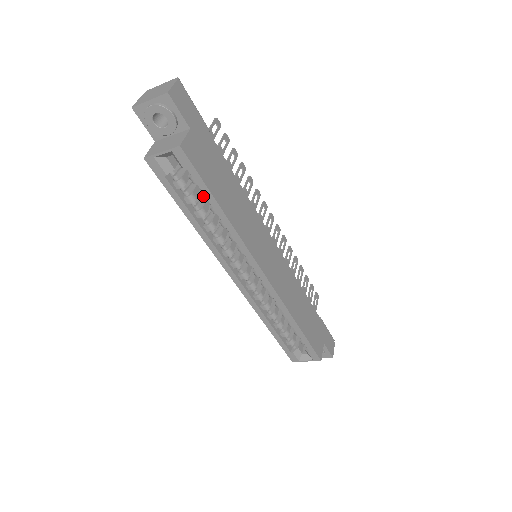
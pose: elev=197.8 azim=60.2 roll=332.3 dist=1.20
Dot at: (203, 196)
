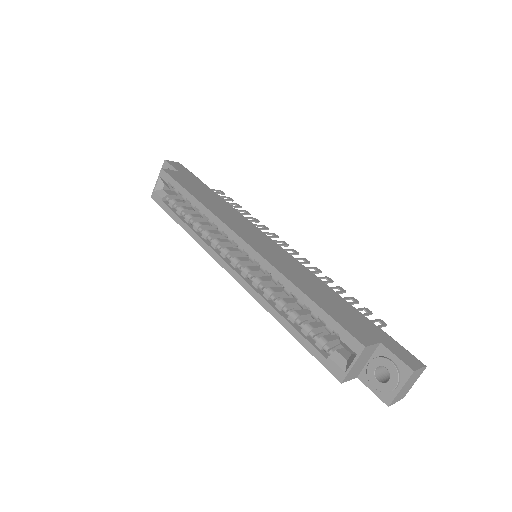
Dot at: (184, 199)
